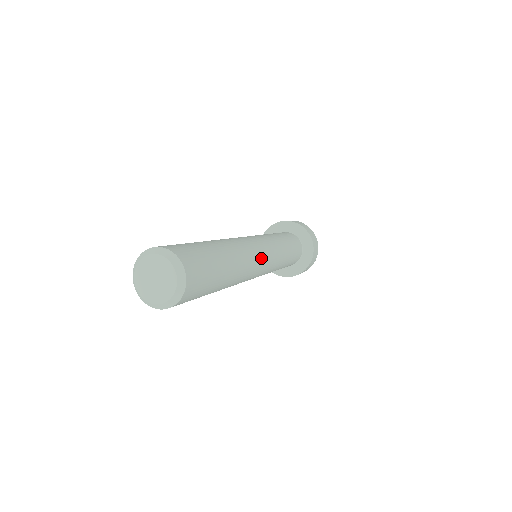
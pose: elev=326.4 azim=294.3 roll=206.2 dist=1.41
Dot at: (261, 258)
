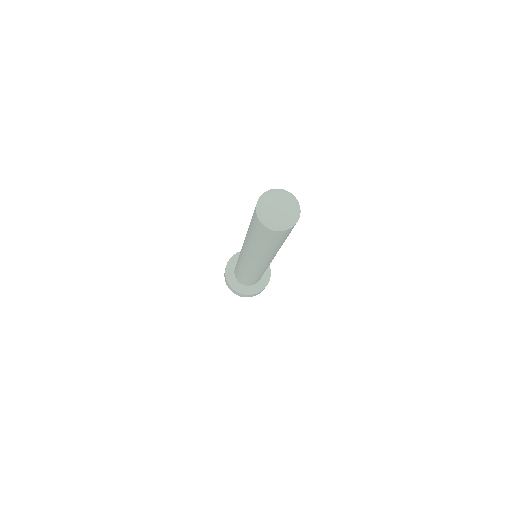
Dot at: occluded
